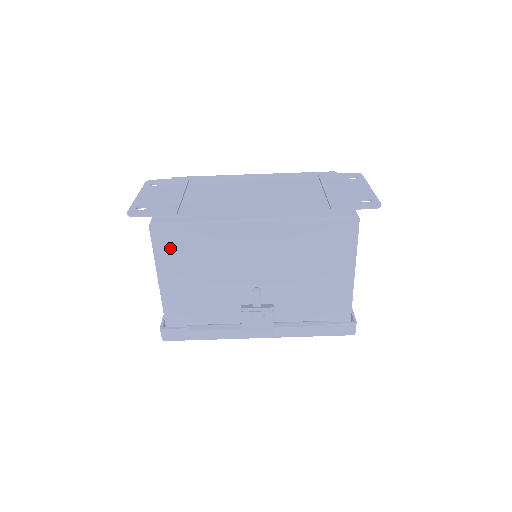
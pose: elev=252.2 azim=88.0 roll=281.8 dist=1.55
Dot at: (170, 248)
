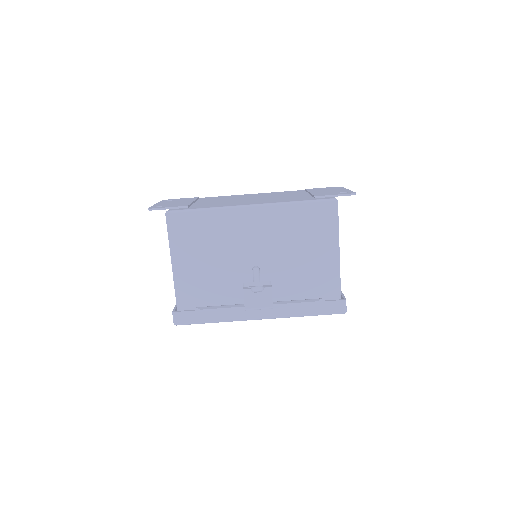
Dot at: (182, 233)
